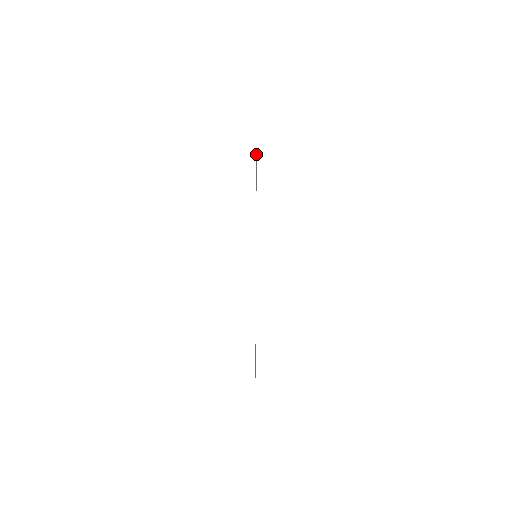
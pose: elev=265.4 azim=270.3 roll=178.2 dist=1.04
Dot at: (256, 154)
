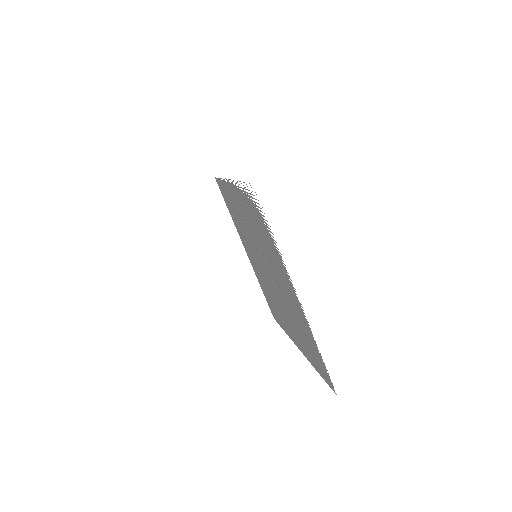
Dot at: (221, 190)
